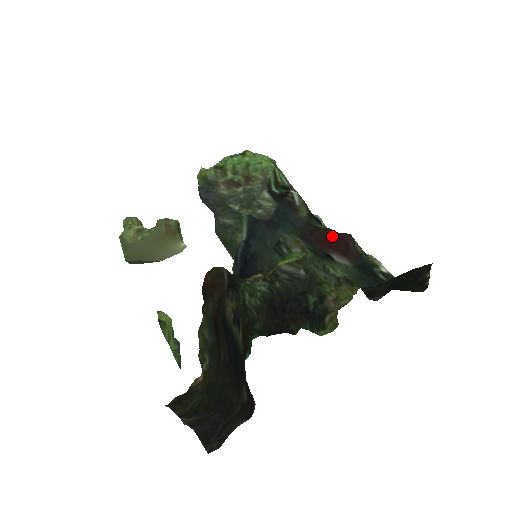
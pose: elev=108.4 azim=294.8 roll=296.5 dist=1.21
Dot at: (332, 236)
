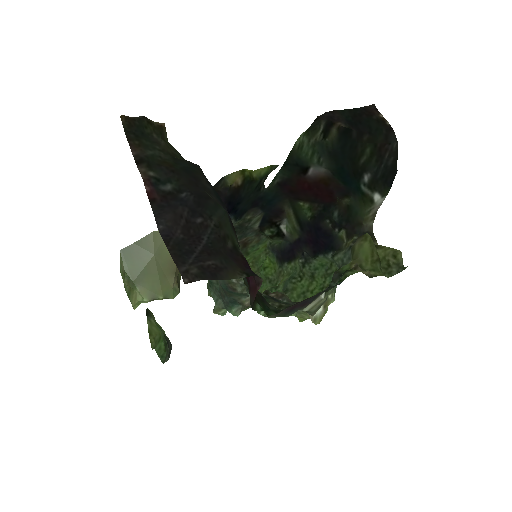
Dot at: (315, 197)
